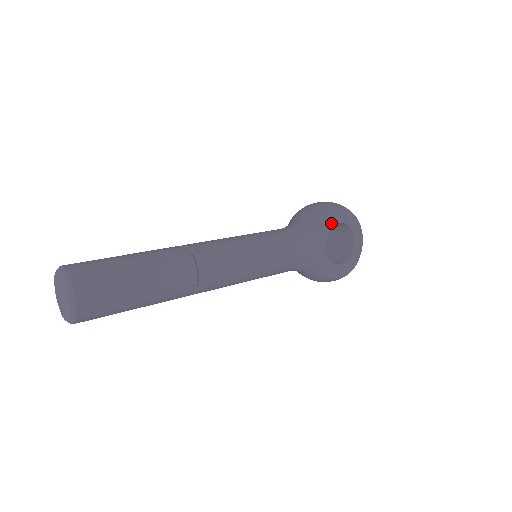
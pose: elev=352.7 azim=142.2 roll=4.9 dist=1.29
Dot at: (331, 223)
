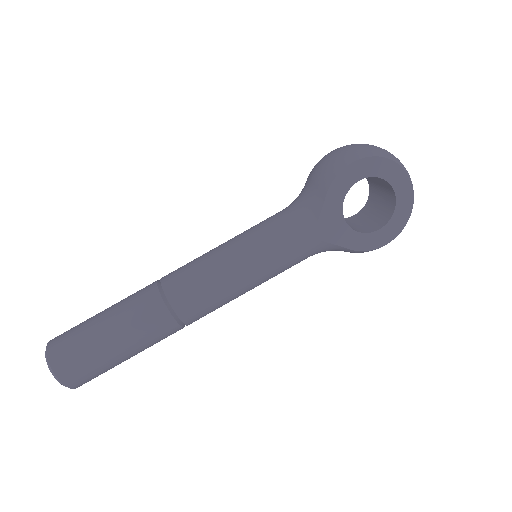
Dot at: (344, 187)
